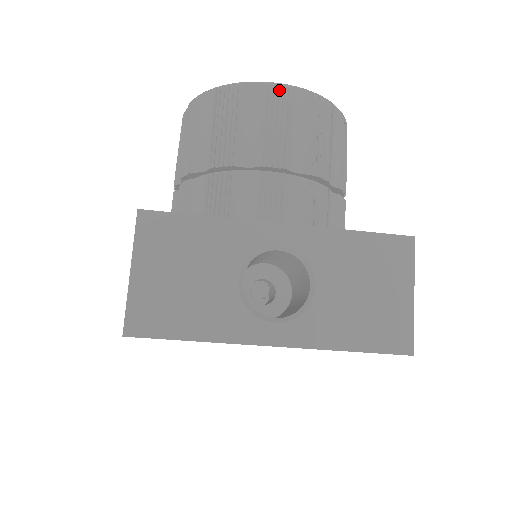
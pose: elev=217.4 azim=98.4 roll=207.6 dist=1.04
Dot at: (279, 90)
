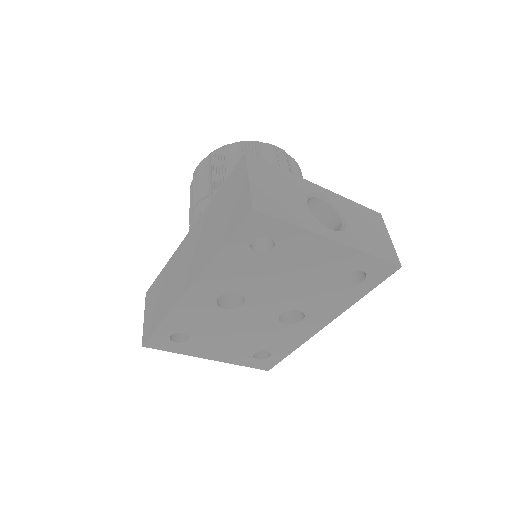
Dot at: (279, 149)
